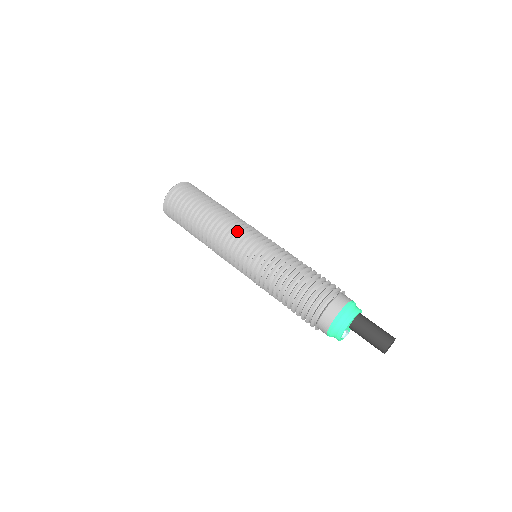
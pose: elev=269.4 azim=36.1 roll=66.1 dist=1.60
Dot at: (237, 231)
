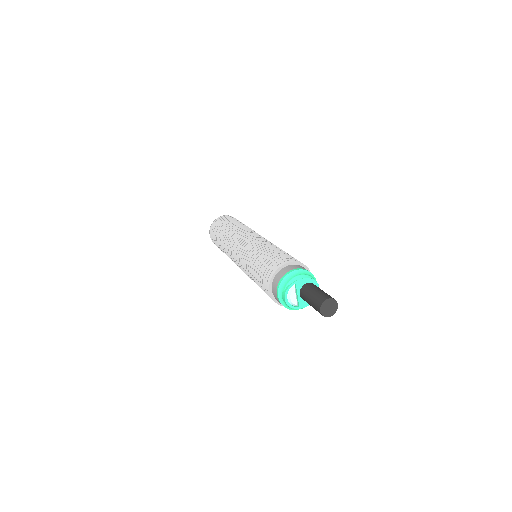
Dot at: occluded
